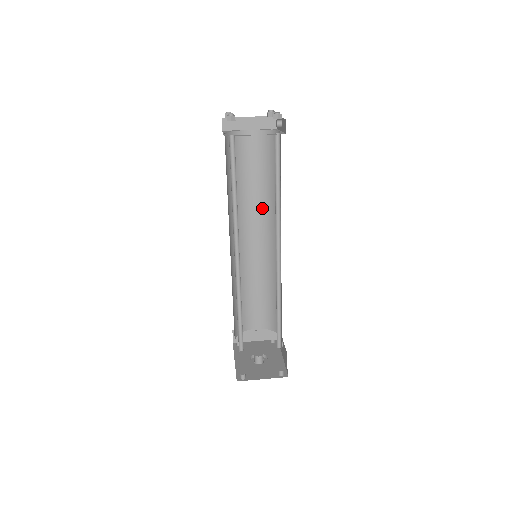
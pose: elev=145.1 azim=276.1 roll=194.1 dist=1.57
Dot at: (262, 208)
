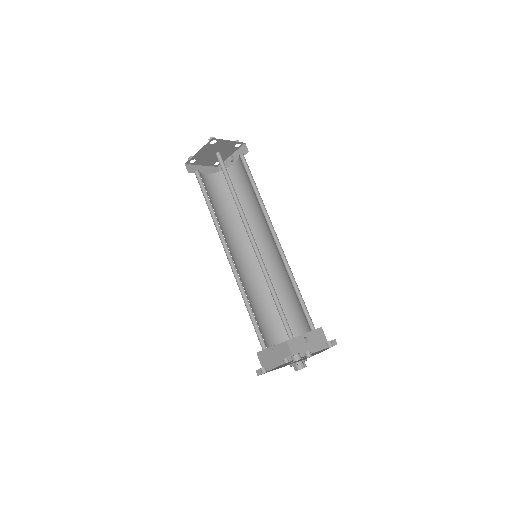
Dot at: (235, 230)
